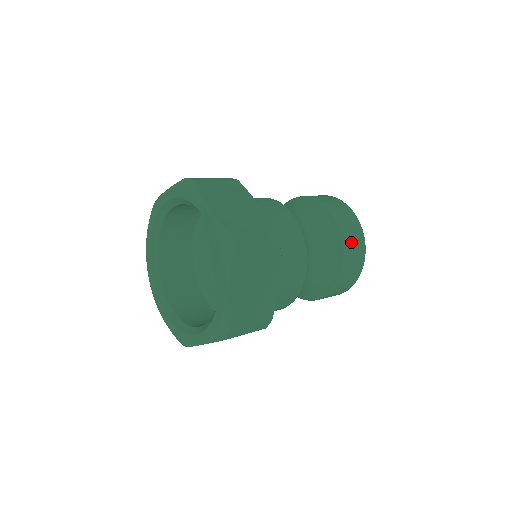
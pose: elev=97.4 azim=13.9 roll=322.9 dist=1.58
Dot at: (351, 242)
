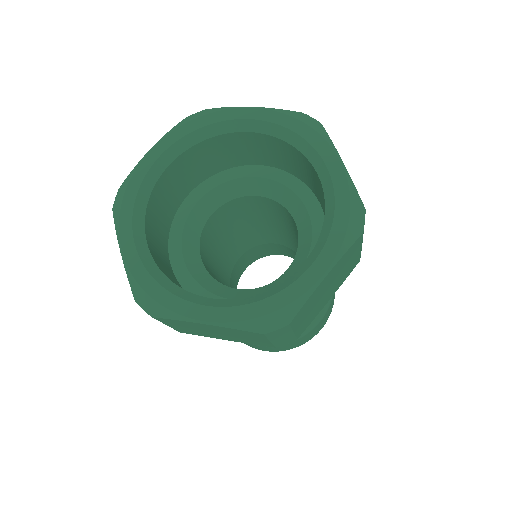
Dot at: occluded
